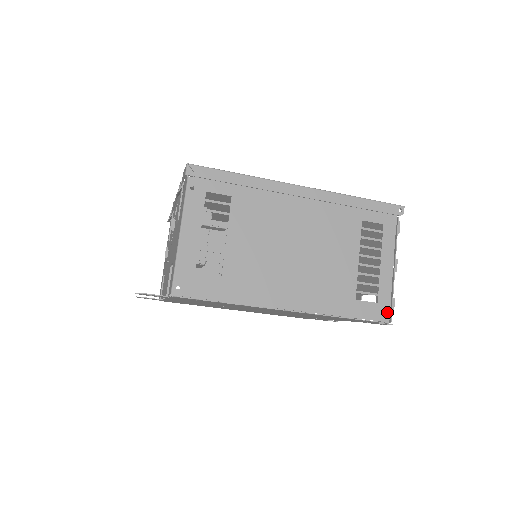
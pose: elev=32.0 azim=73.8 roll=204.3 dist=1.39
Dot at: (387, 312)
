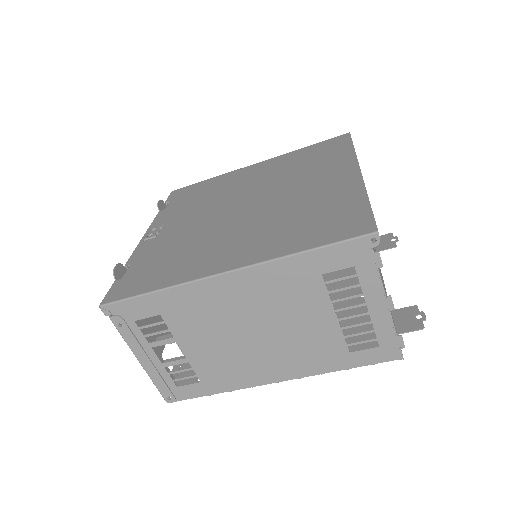
Dot at: (396, 351)
